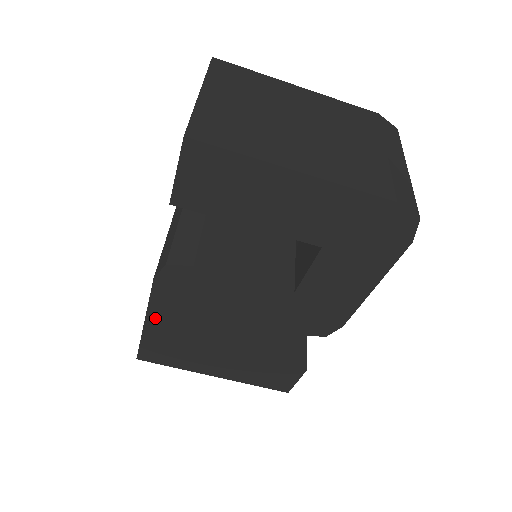
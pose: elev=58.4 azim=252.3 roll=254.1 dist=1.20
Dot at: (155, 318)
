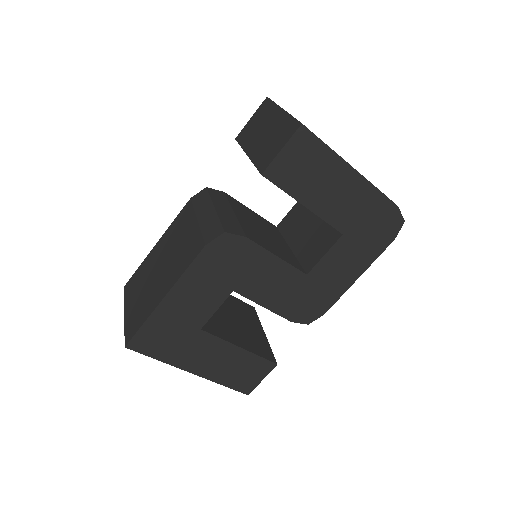
Dot at: (178, 292)
